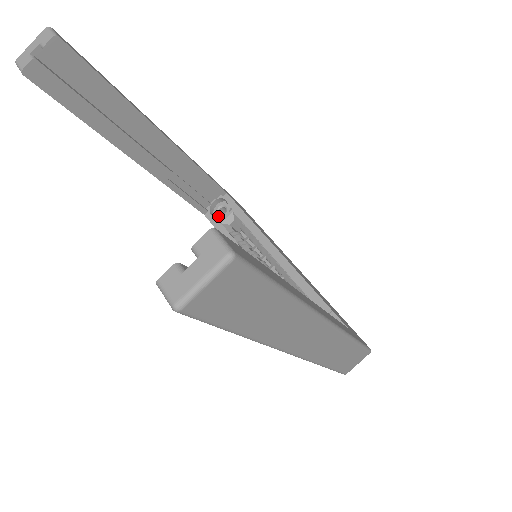
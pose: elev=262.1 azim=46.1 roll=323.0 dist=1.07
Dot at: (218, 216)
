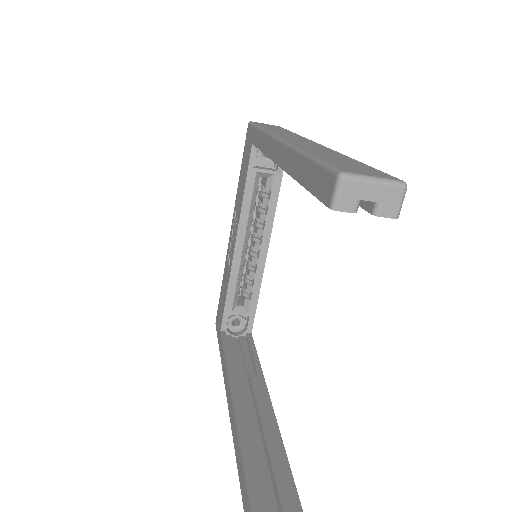
Dot at: (260, 154)
